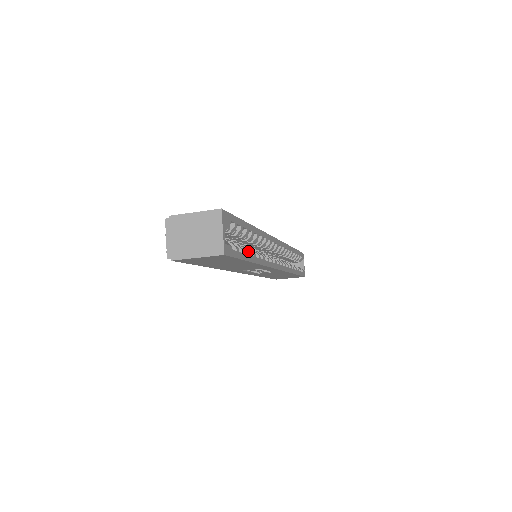
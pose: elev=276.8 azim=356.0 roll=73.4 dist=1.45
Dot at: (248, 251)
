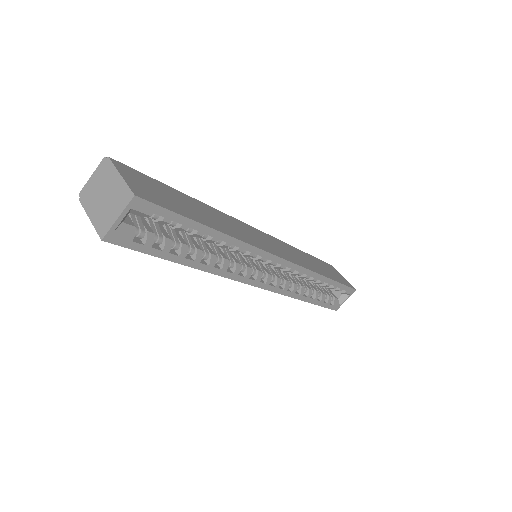
Dot at: (183, 252)
